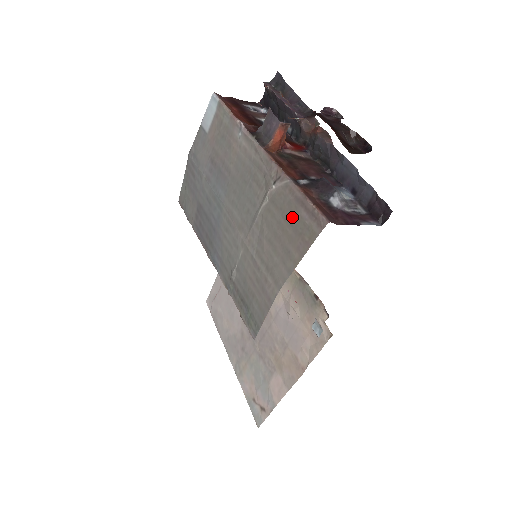
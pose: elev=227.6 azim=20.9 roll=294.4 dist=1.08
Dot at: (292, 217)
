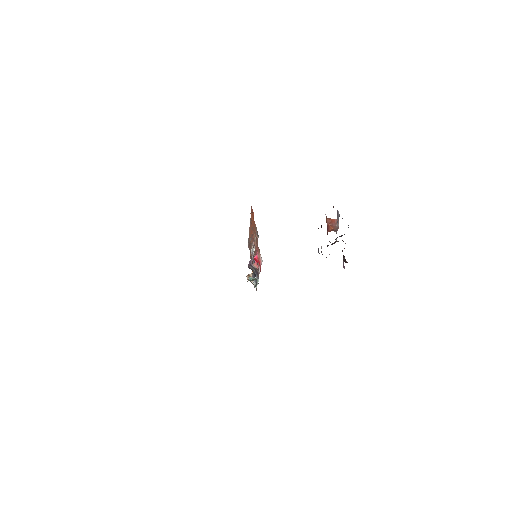
Dot at: occluded
